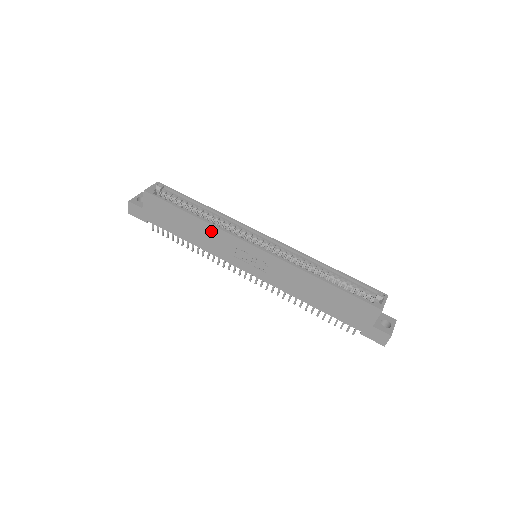
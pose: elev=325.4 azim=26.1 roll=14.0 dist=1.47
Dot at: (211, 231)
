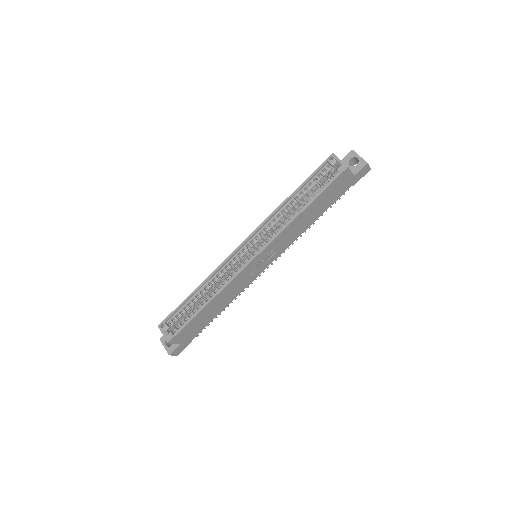
Dot at: (225, 292)
